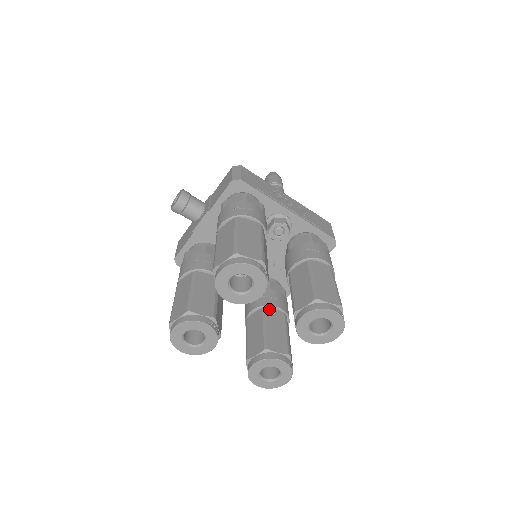
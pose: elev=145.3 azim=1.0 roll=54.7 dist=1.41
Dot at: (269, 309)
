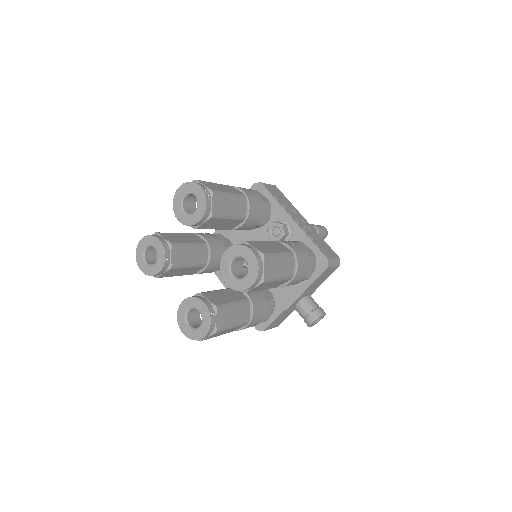
Dot at: occluded
